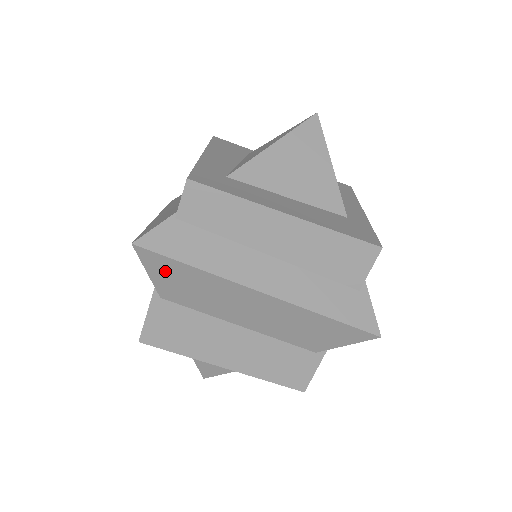
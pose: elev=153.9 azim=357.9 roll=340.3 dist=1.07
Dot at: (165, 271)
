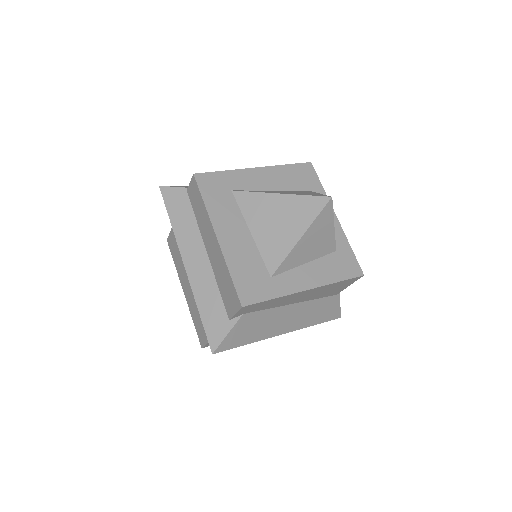
Dot at: occluded
